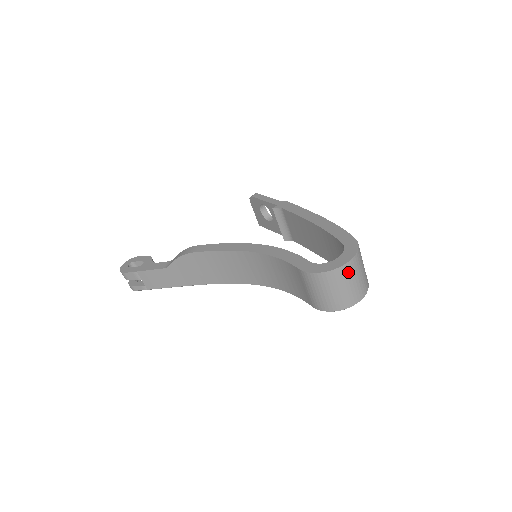
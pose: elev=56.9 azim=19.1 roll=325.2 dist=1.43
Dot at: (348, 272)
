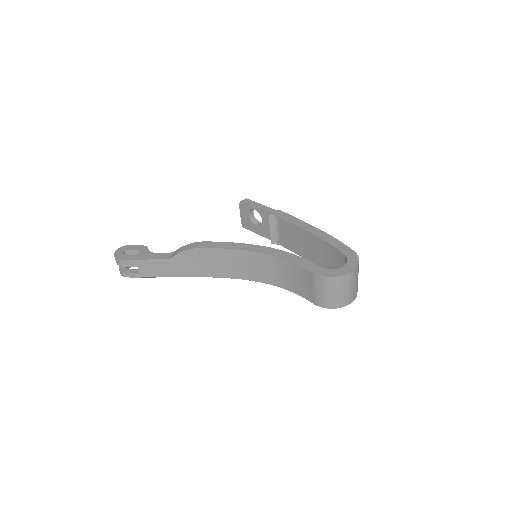
Dot at: (352, 278)
